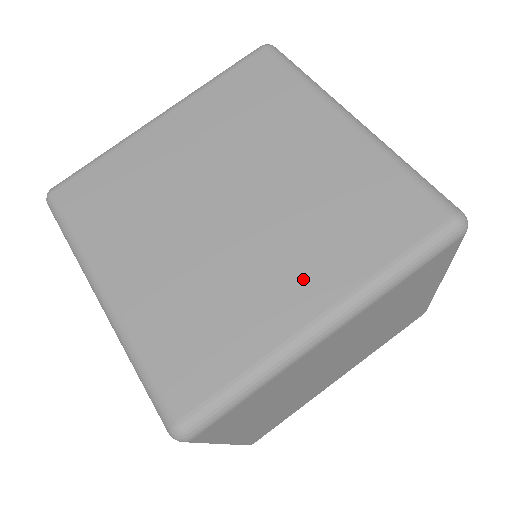
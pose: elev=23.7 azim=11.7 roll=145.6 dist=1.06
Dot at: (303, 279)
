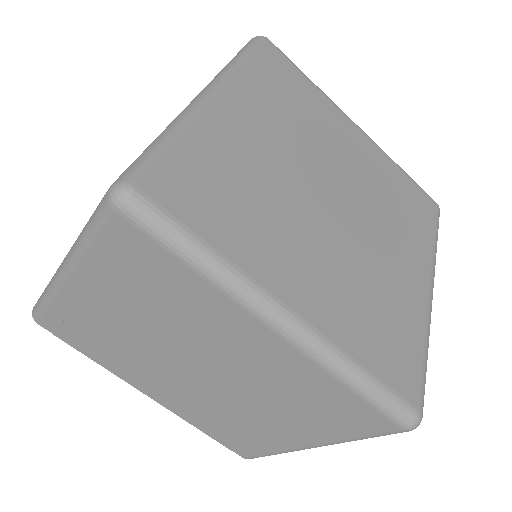
Dot at: (409, 260)
